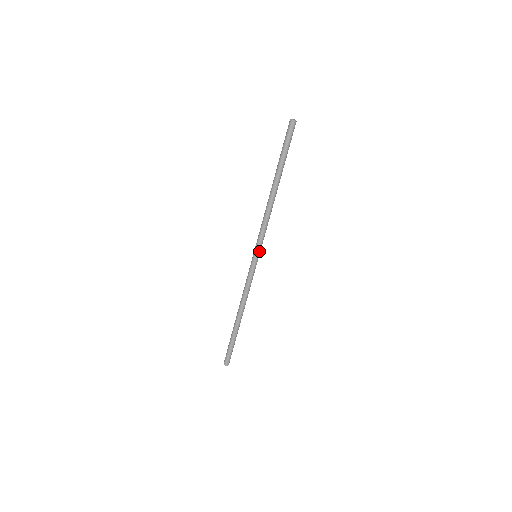
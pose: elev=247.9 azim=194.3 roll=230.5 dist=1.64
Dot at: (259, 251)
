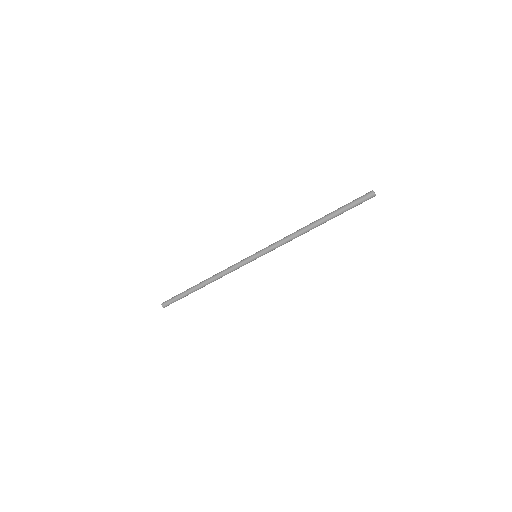
Dot at: occluded
